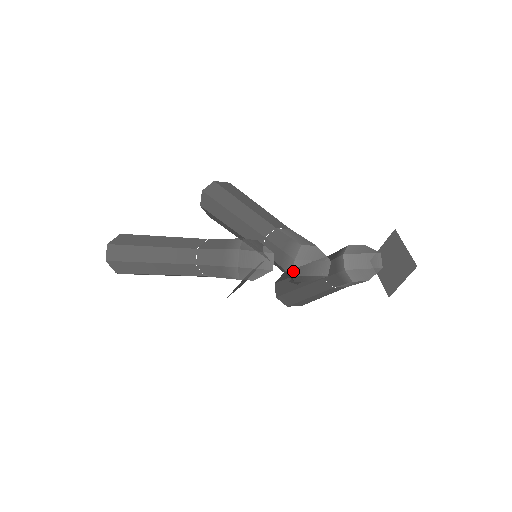
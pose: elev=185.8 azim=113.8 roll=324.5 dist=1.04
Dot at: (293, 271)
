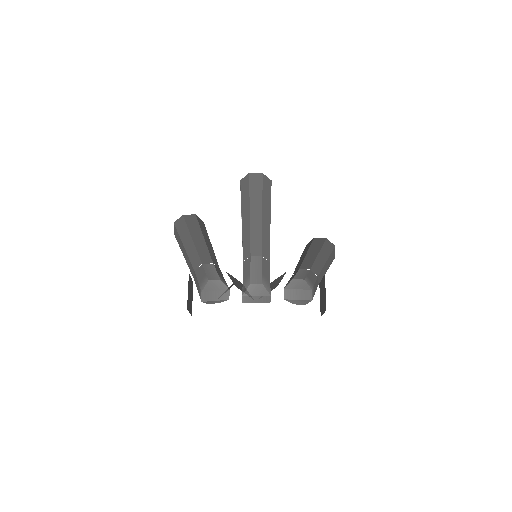
Dot at: (243, 301)
